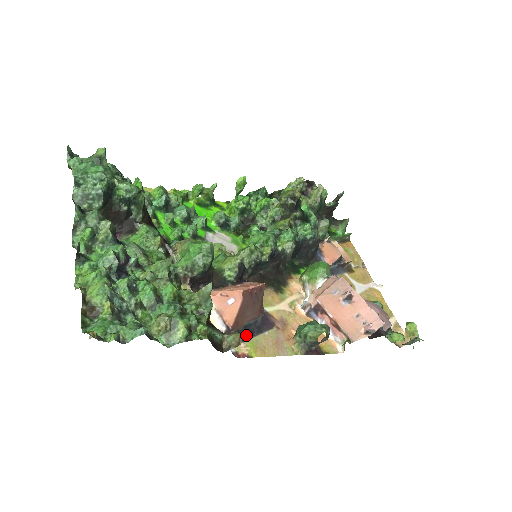
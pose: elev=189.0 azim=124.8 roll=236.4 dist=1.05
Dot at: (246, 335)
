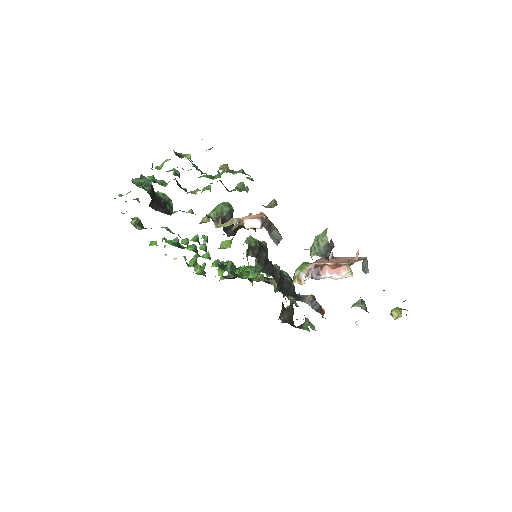
Dot at: occluded
